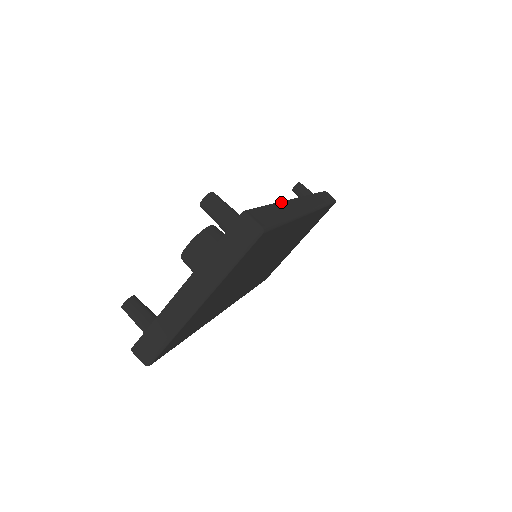
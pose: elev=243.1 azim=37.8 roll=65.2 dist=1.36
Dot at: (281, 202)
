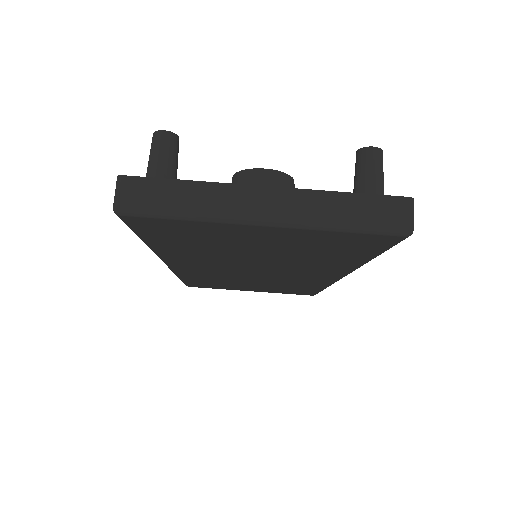
Dot at: occluded
